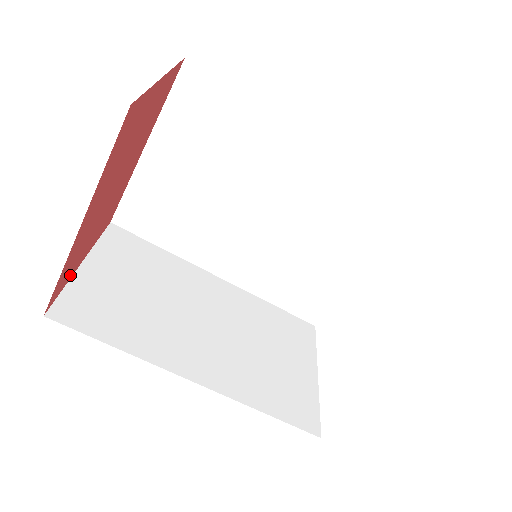
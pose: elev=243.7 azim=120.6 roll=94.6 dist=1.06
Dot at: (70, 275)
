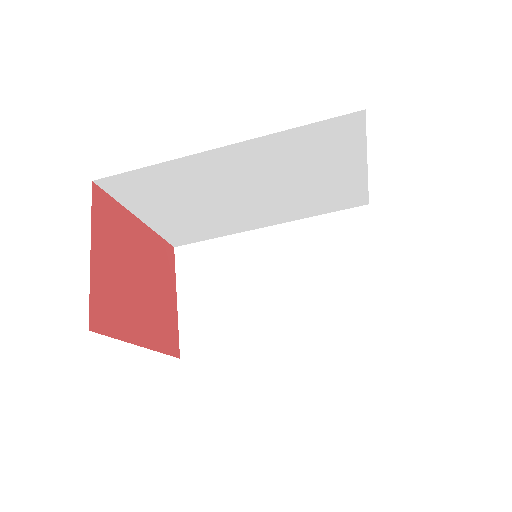
Dot at: (175, 323)
